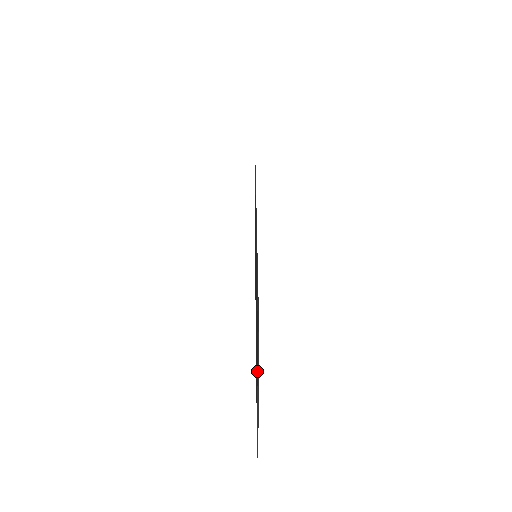
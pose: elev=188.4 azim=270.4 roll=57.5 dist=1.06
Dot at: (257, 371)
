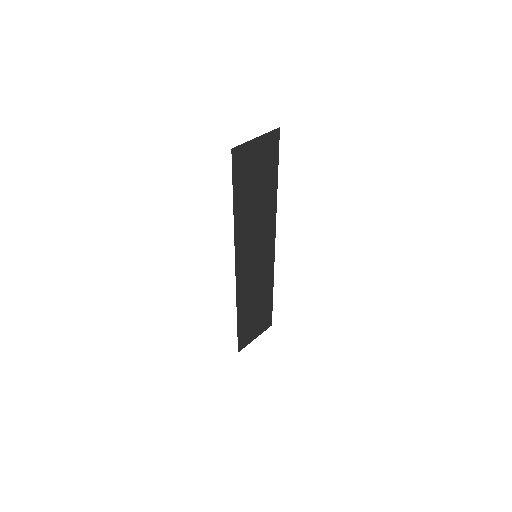
Dot at: (249, 342)
